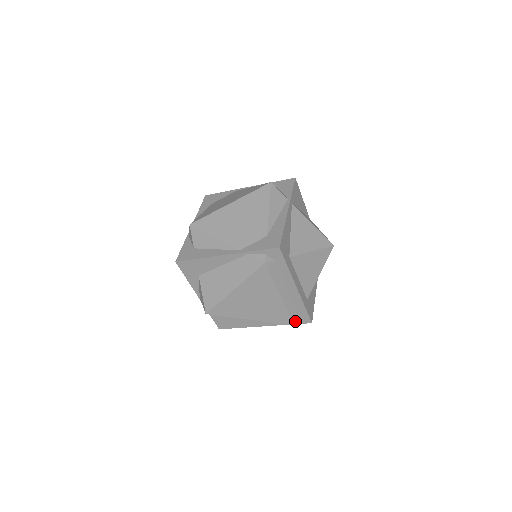
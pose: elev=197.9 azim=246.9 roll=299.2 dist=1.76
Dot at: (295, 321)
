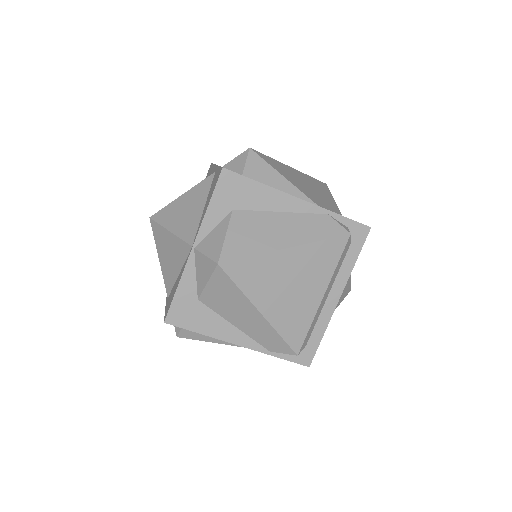
Dot at: (301, 350)
